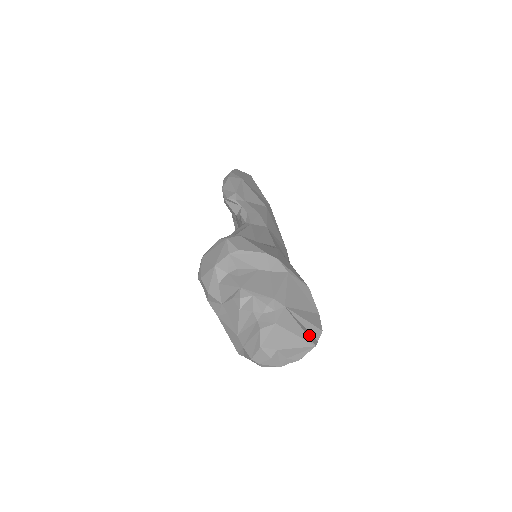
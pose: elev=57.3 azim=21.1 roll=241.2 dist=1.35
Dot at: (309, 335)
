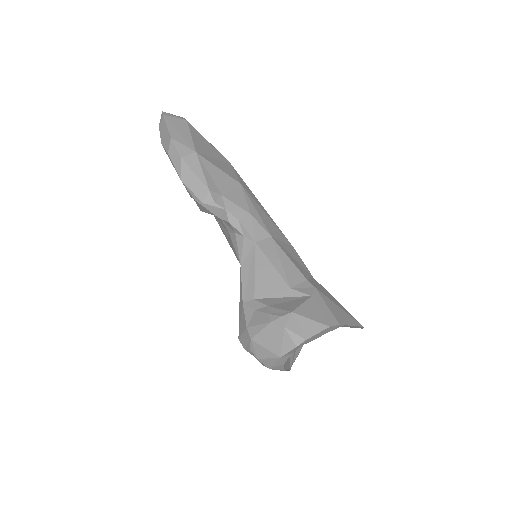
Dot at: occluded
